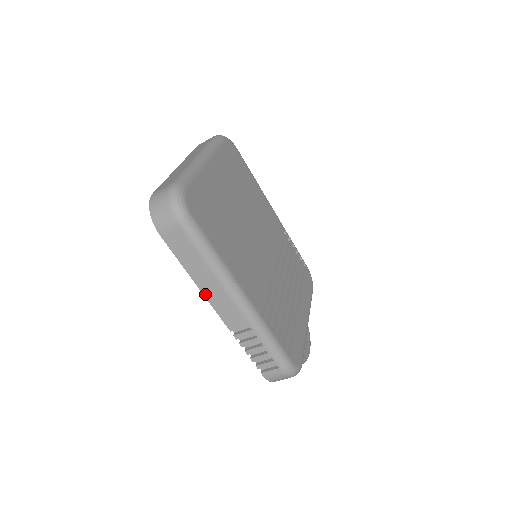
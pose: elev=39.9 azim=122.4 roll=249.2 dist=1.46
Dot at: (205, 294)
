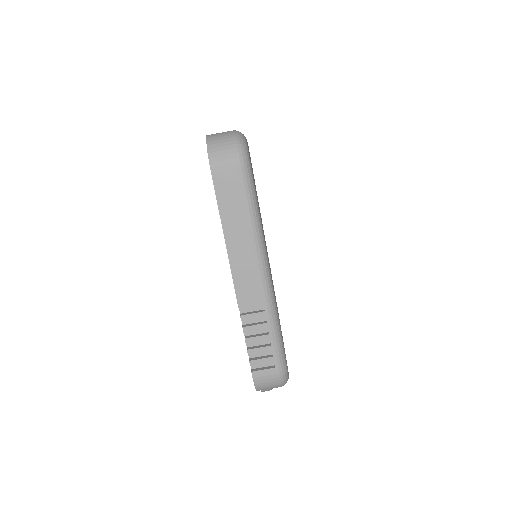
Dot at: (230, 255)
